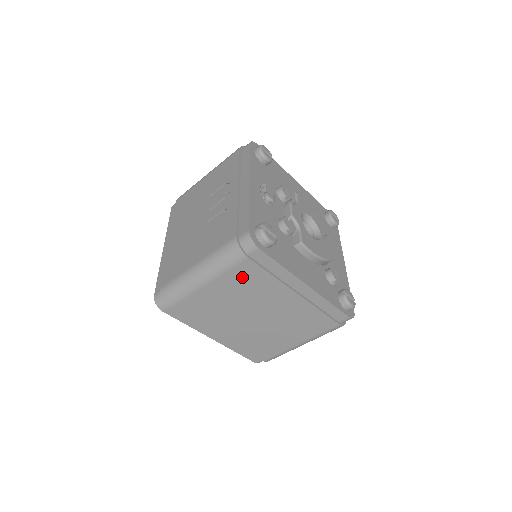
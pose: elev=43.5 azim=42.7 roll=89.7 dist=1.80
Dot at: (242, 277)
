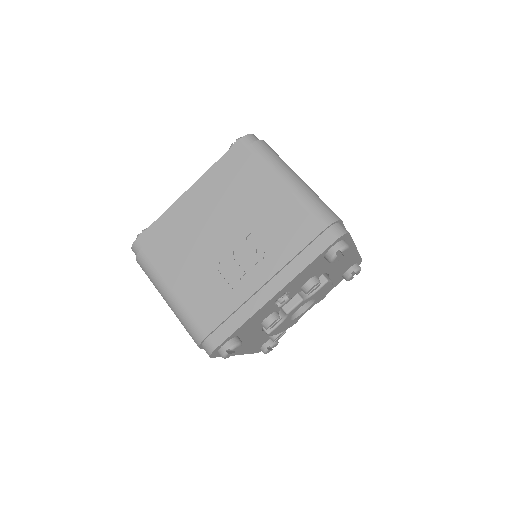
Dot at: occluded
